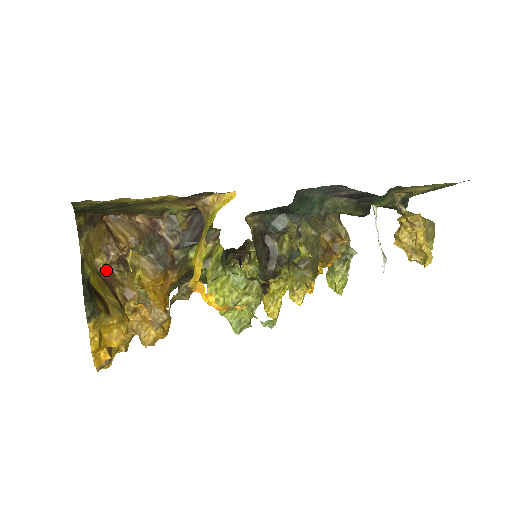
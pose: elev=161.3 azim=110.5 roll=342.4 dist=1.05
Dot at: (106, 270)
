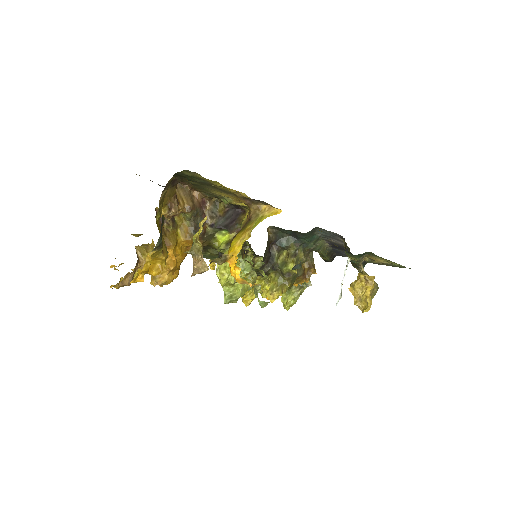
Dot at: occluded
